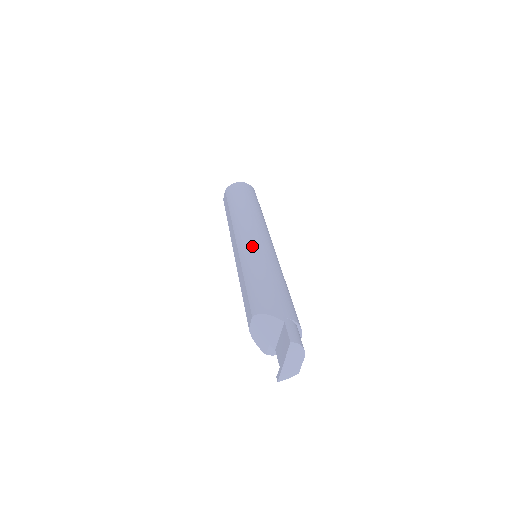
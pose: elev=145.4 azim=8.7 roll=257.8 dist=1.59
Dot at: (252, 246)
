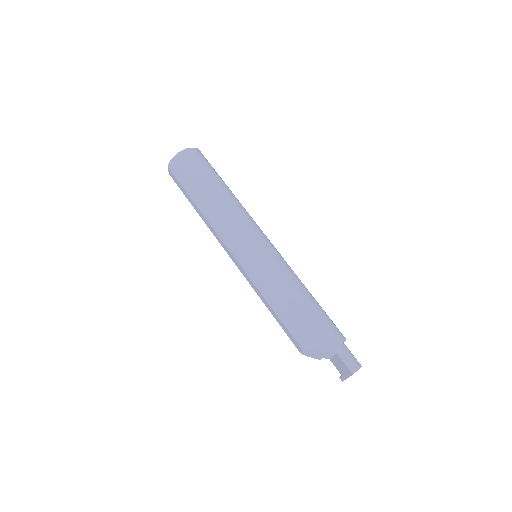
Dot at: (256, 264)
